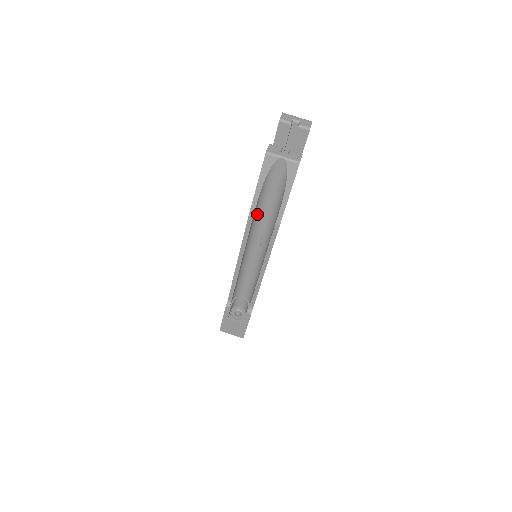
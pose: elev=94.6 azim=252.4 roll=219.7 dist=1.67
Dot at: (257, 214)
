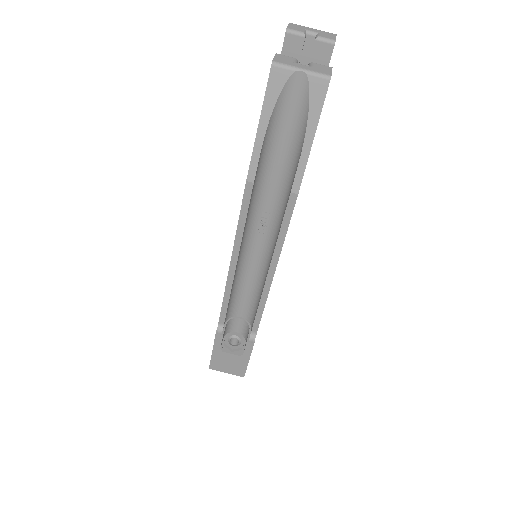
Dot at: (259, 179)
